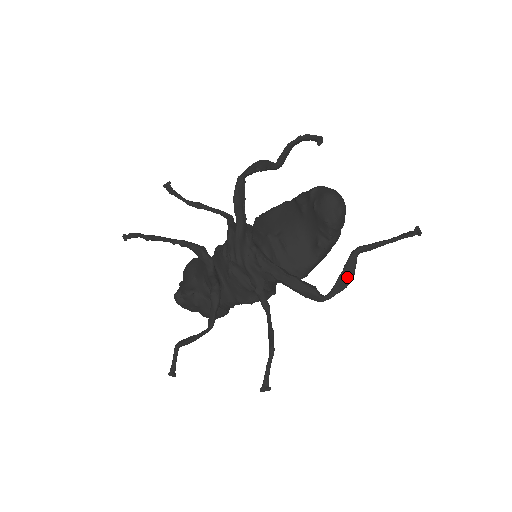
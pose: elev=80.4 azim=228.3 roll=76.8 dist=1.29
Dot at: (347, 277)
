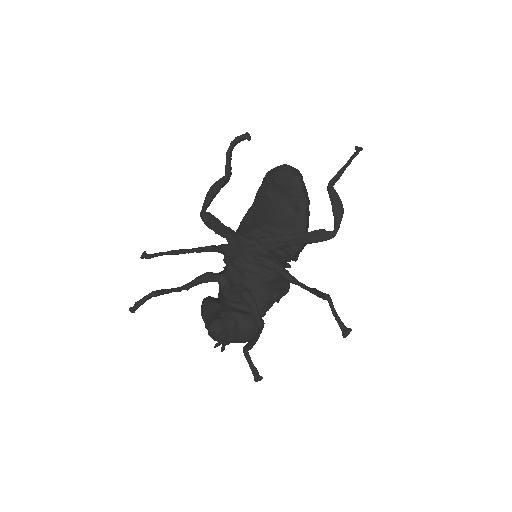
Dot at: (338, 205)
